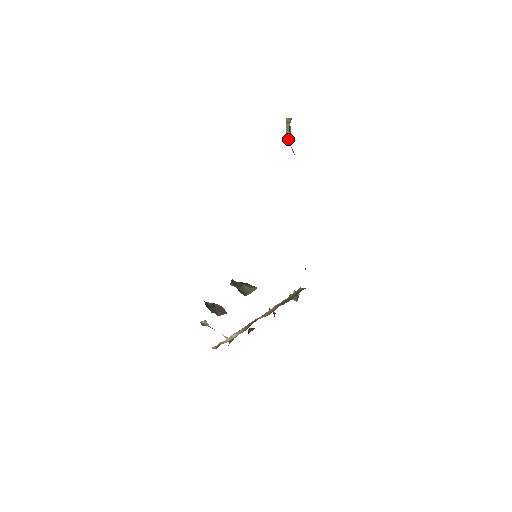
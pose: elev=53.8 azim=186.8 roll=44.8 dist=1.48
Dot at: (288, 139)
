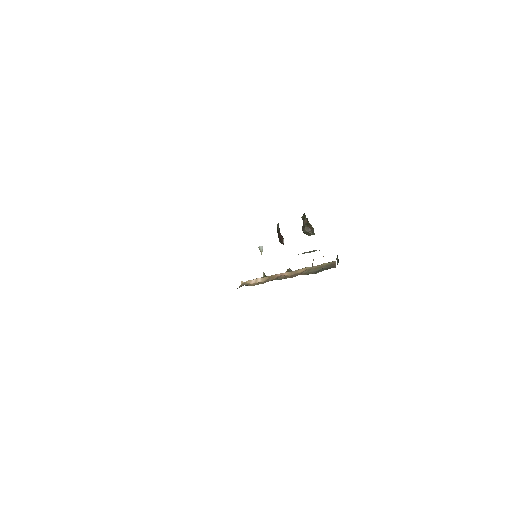
Dot at: occluded
